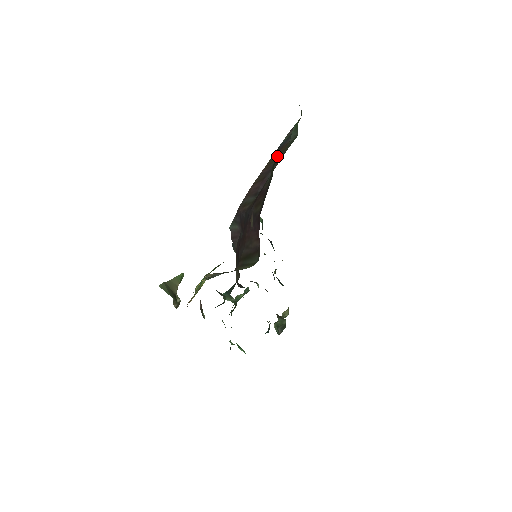
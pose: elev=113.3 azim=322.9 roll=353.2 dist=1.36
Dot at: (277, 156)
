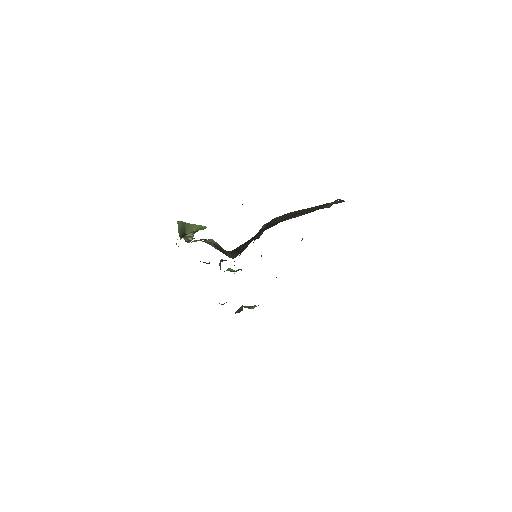
Dot at: (315, 209)
